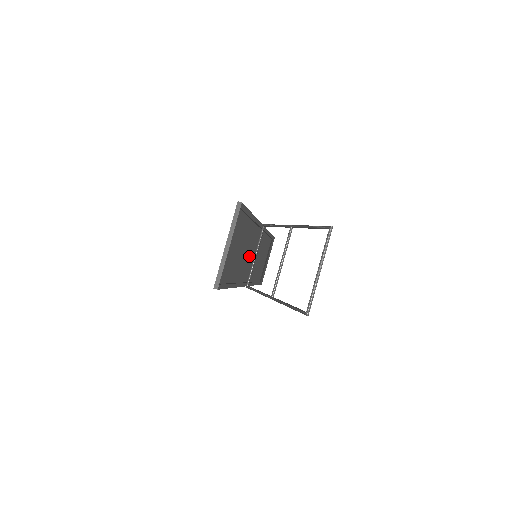
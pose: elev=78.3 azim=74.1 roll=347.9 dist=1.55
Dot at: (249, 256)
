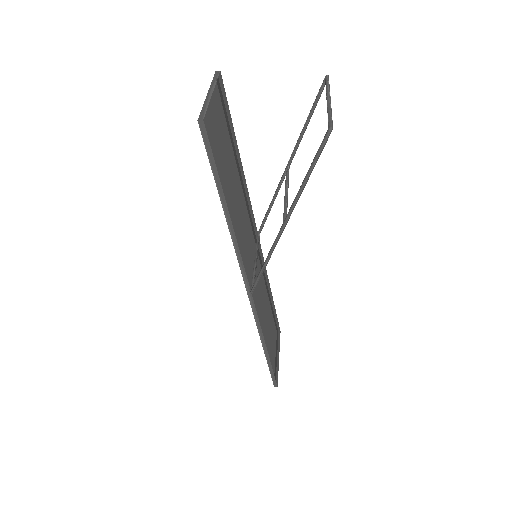
Dot at: (246, 230)
